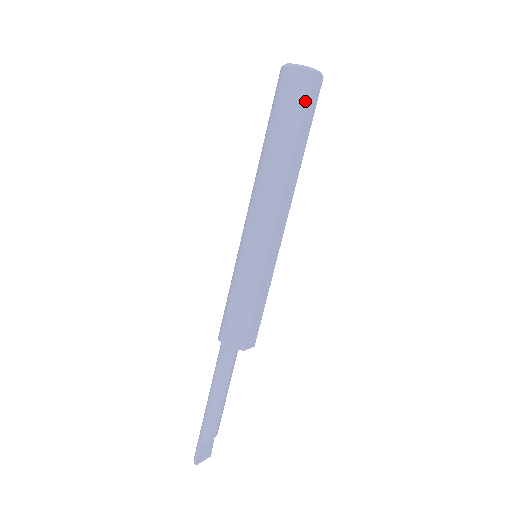
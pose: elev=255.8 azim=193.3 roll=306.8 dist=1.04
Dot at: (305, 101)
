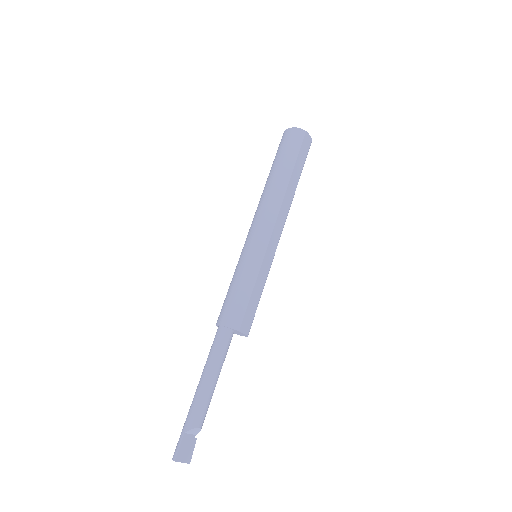
Dot at: (299, 147)
